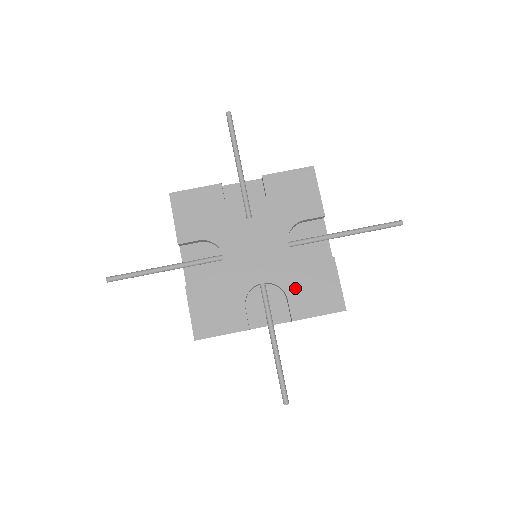
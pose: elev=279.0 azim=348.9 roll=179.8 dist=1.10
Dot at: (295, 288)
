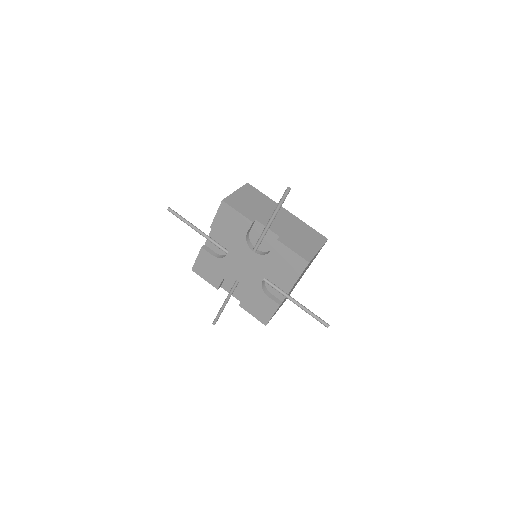
Dot at: (251, 297)
